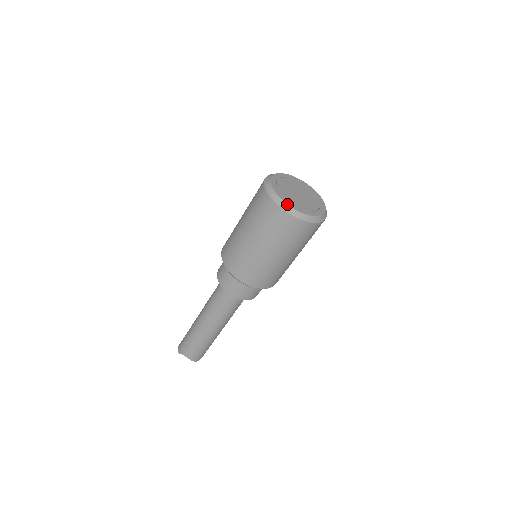
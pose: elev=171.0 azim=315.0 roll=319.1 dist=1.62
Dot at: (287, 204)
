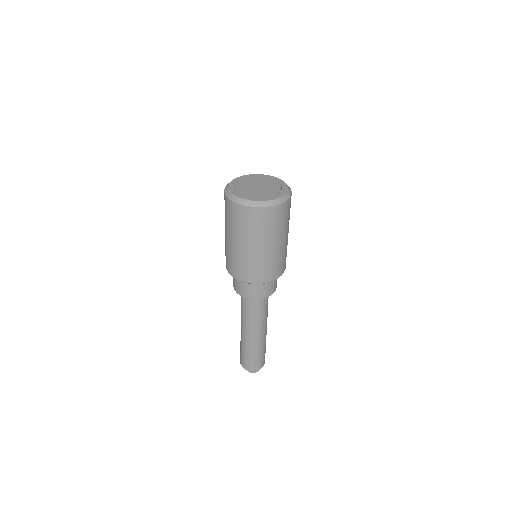
Dot at: (231, 192)
